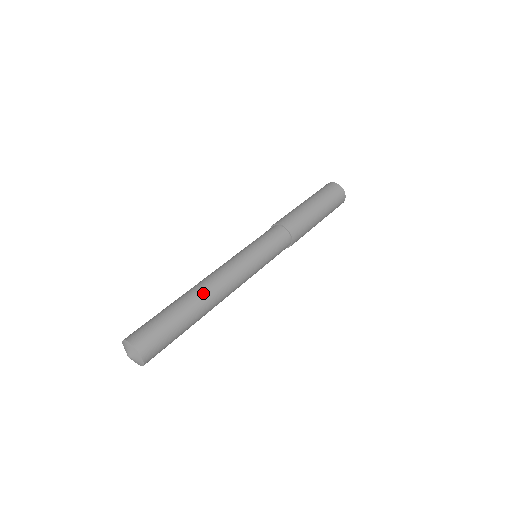
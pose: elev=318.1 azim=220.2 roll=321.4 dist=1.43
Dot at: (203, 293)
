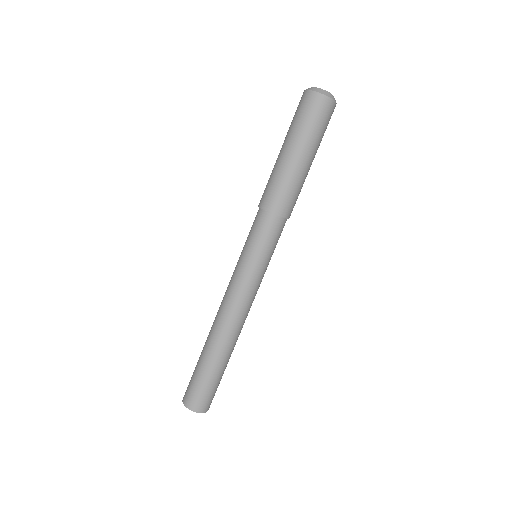
Dot at: (216, 335)
